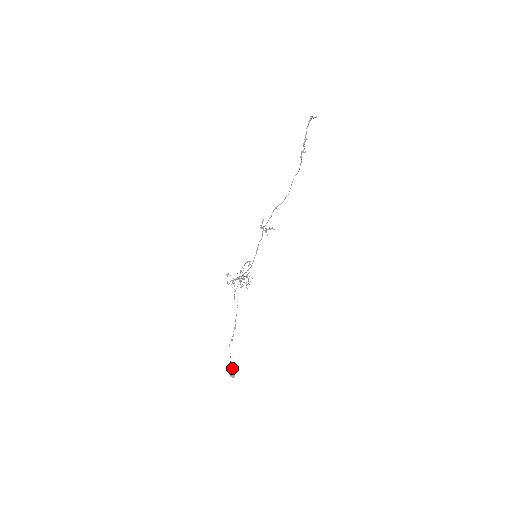
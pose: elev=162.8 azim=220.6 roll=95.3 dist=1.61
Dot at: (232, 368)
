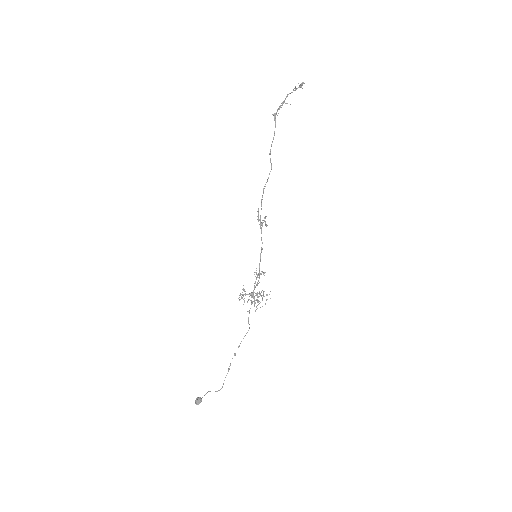
Dot at: (204, 395)
